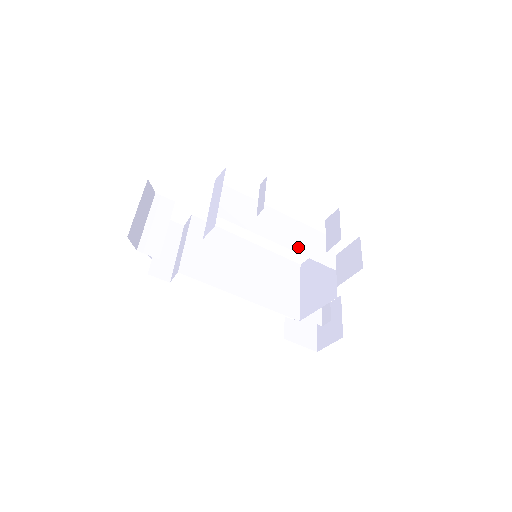
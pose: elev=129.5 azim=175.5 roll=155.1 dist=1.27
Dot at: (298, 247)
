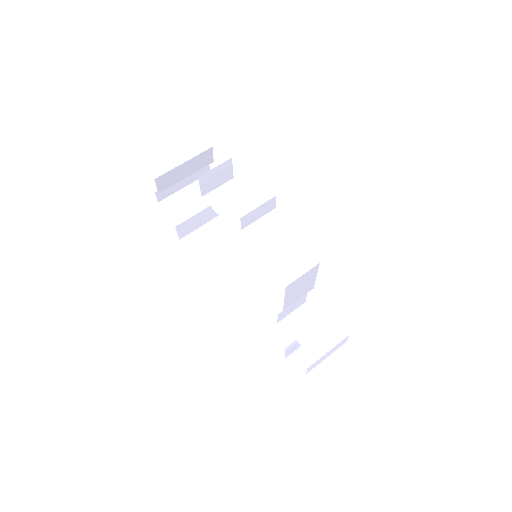
Dot at: (262, 251)
